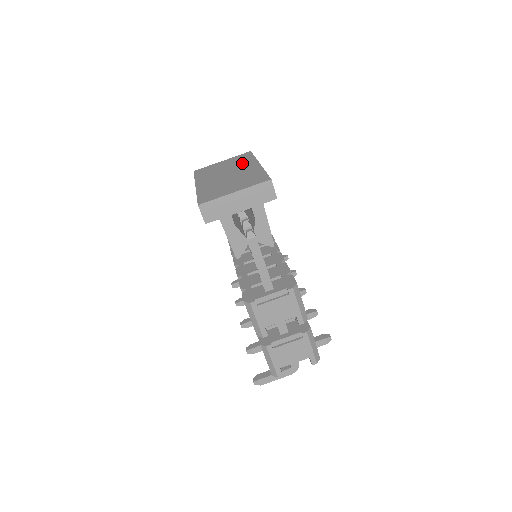
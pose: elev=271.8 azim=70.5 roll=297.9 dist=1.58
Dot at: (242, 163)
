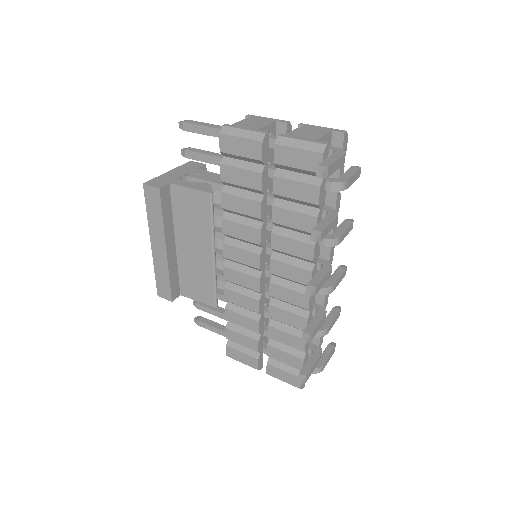
Dot at: occluded
